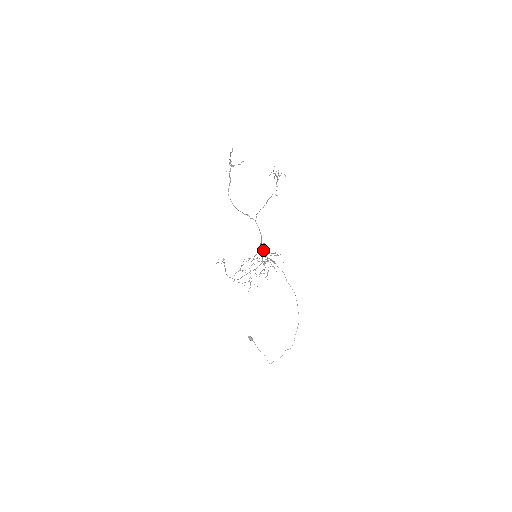
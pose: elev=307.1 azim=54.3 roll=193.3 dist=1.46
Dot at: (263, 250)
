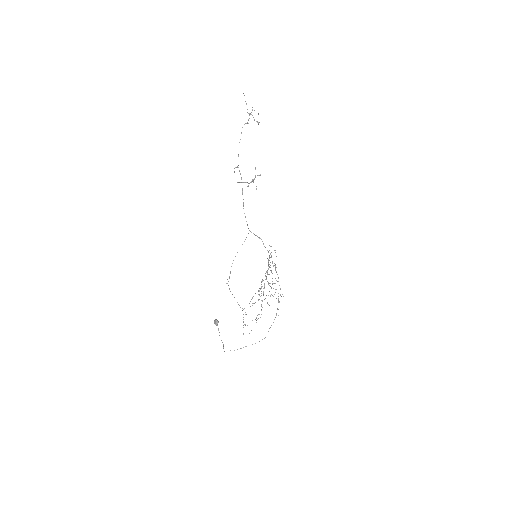
Dot at: occluded
